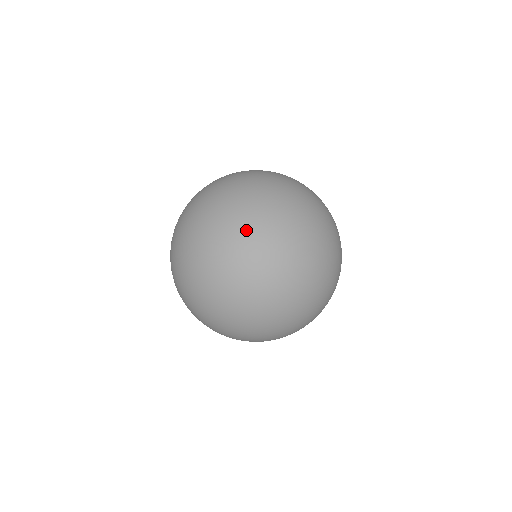
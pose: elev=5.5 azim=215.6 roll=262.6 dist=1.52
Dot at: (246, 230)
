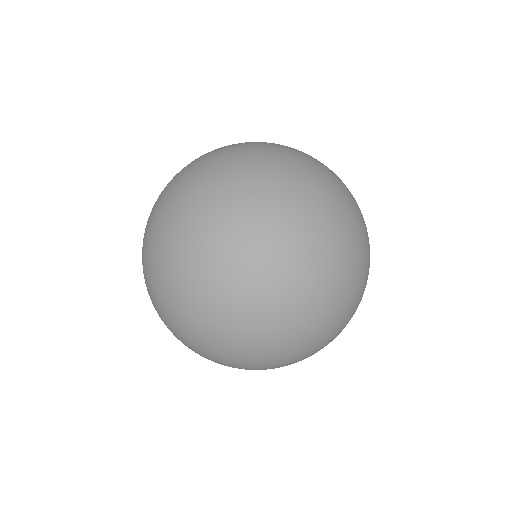
Dot at: (247, 211)
